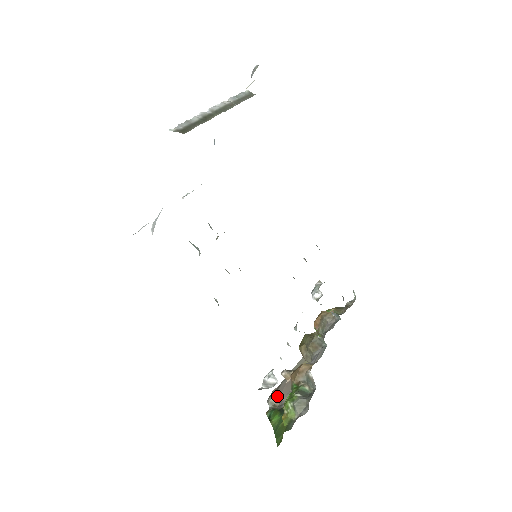
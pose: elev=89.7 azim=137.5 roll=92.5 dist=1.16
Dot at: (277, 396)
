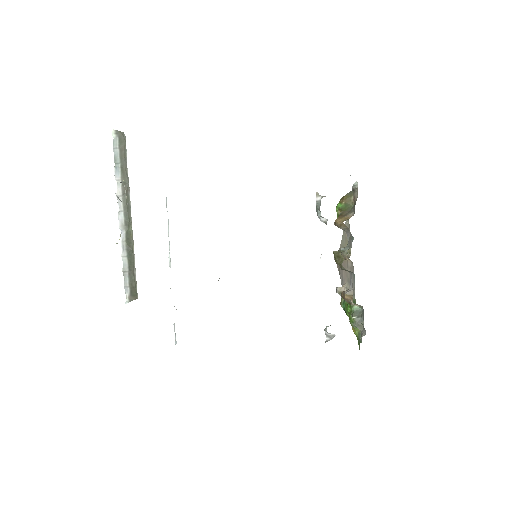
Dot at: (341, 274)
